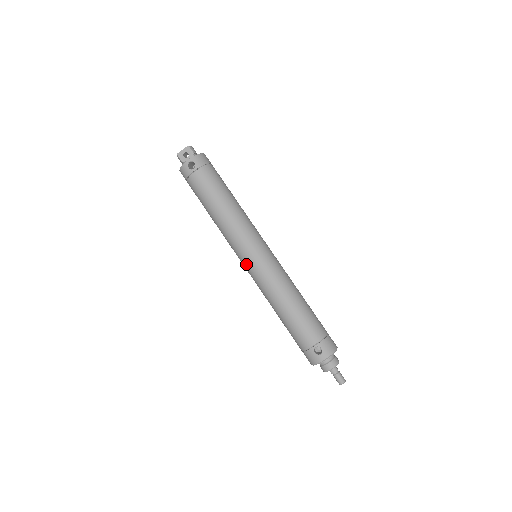
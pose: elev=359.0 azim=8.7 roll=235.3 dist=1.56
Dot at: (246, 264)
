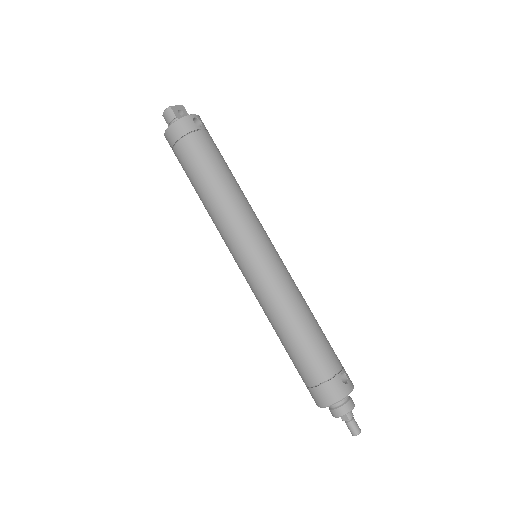
Dot at: (258, 256)
